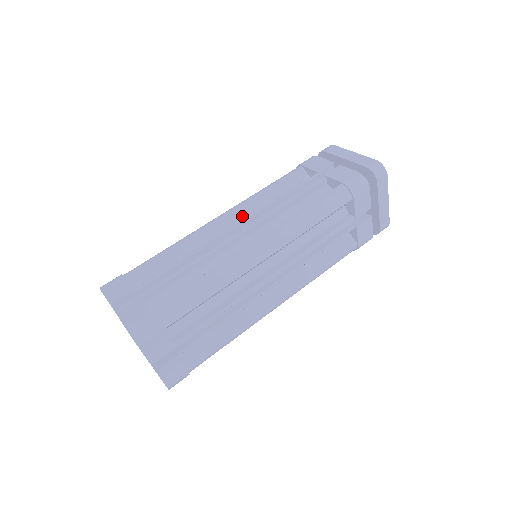
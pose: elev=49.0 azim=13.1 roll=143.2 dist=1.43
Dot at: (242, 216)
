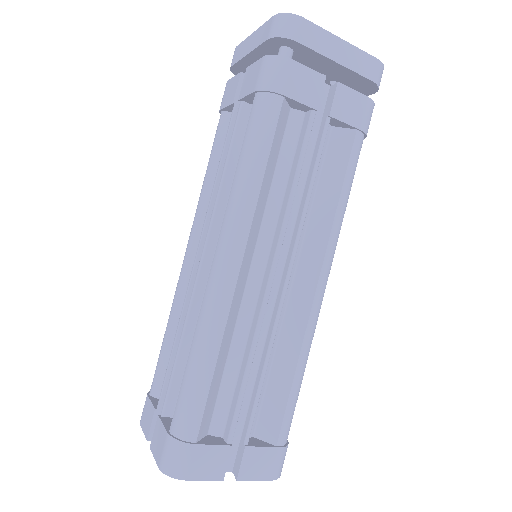
Dot at: (253, 241)
